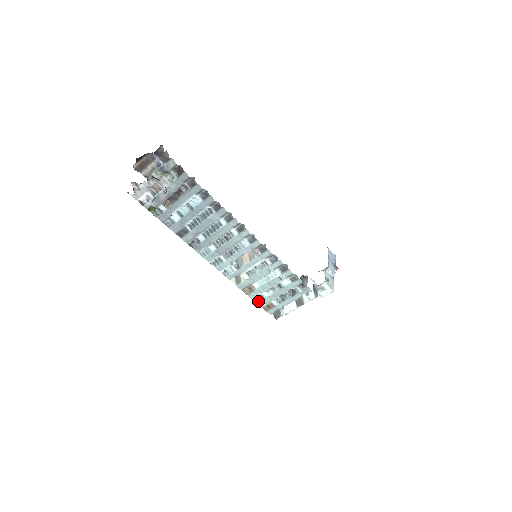
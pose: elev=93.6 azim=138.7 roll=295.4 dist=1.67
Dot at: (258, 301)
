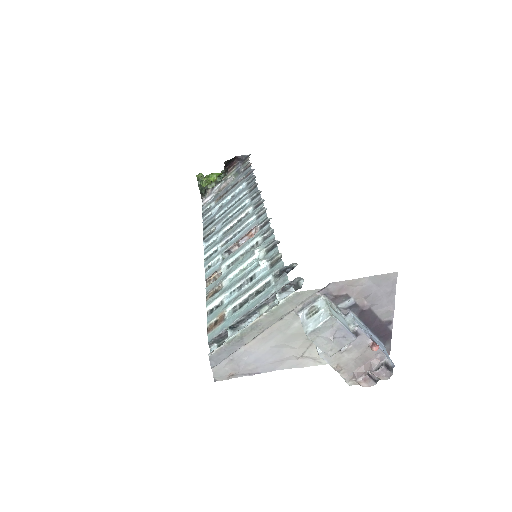
Dot at: (211, 313)
